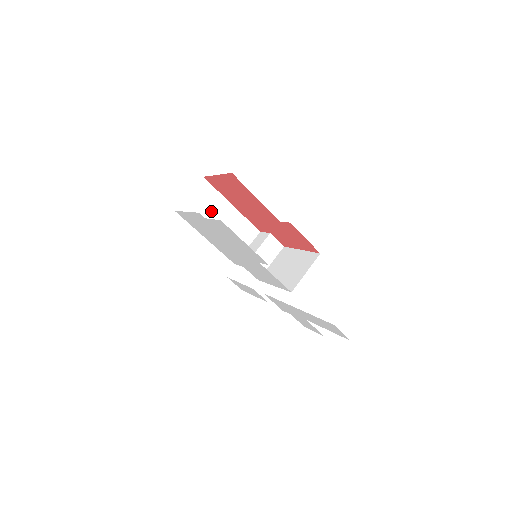
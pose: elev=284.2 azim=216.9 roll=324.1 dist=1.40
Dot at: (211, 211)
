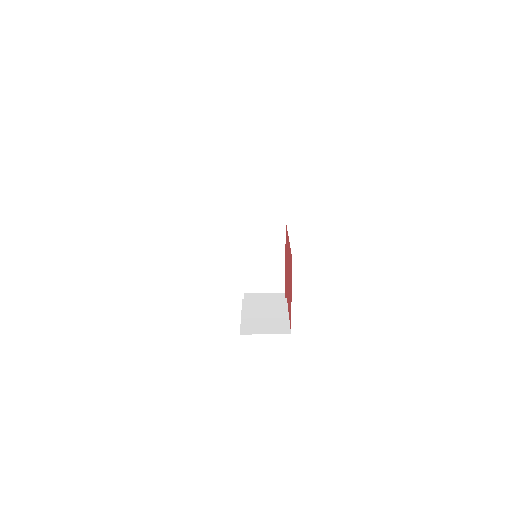
Dot at: occluded
